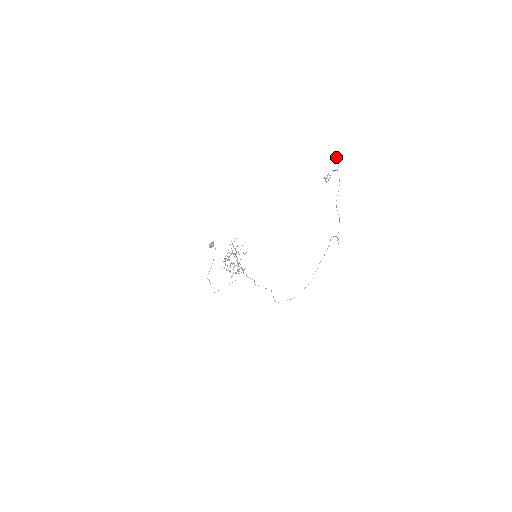
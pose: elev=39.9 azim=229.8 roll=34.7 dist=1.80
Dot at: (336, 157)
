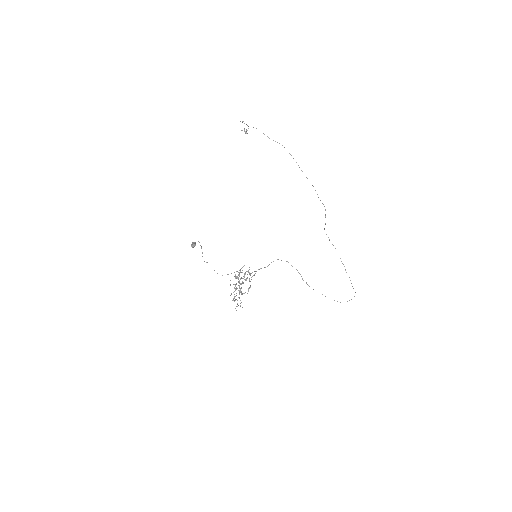
Dot at: occluded
